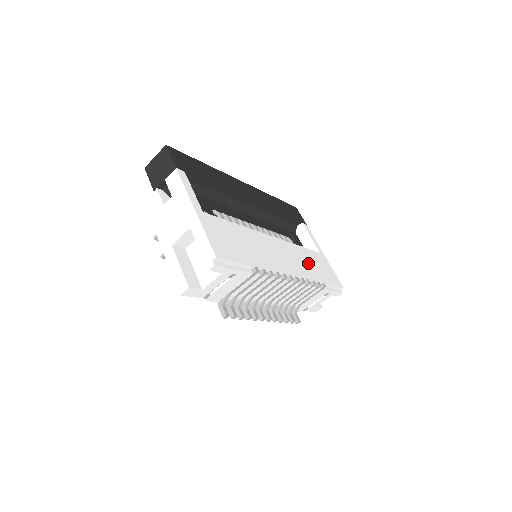
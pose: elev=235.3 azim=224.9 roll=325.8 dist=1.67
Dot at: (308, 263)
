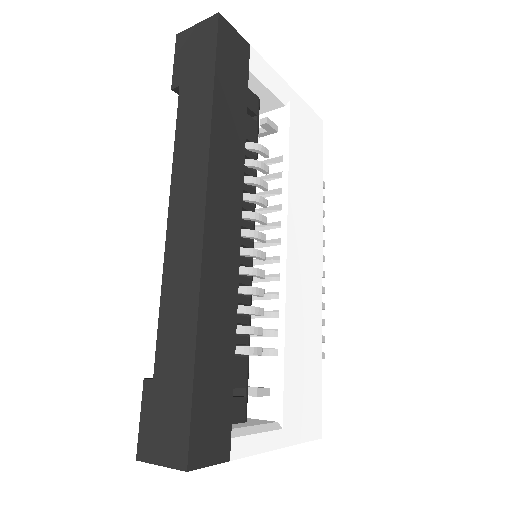
Dot at: (306, 185)
